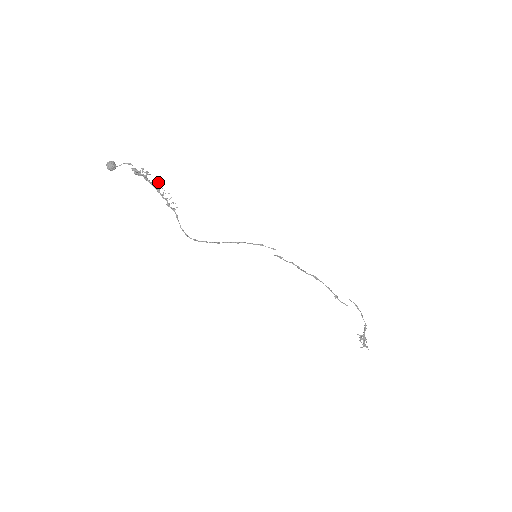
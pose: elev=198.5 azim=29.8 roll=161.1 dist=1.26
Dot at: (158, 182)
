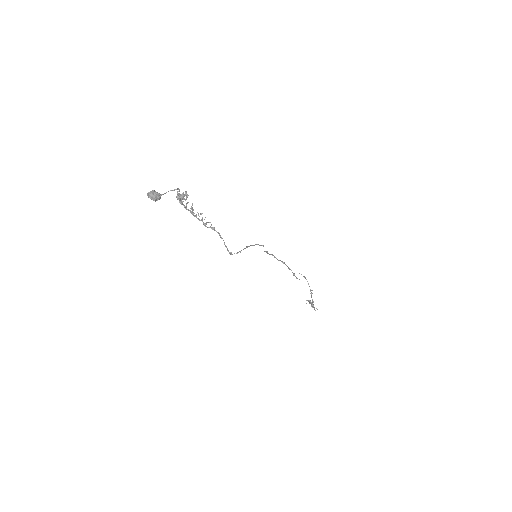
Dot at: (192, 204)
